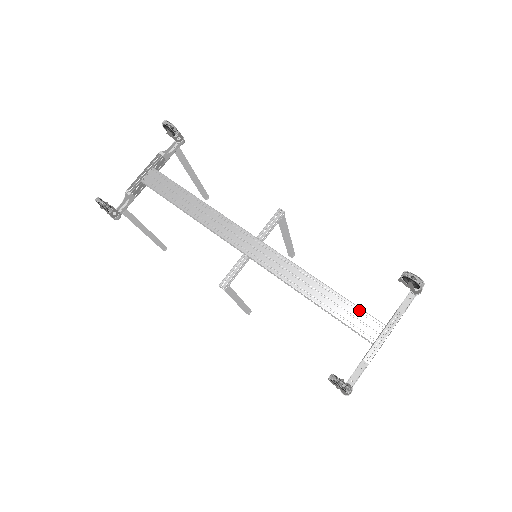
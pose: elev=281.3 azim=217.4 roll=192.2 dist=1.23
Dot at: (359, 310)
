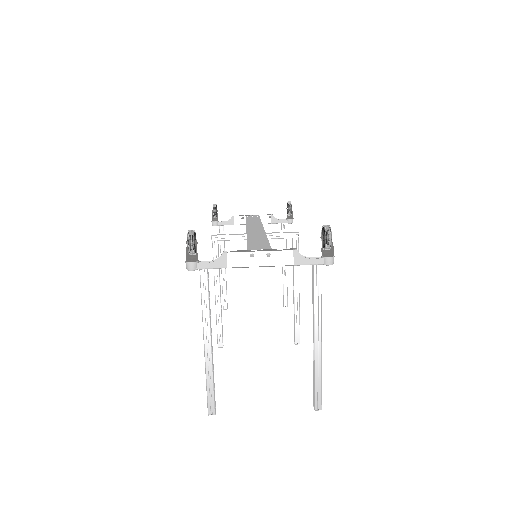
Dot at: (267, 244)
